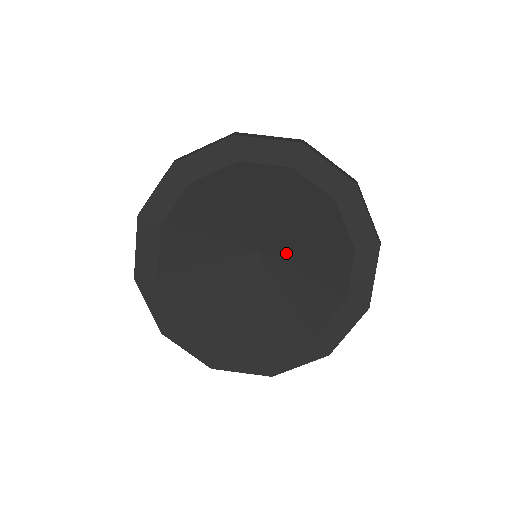
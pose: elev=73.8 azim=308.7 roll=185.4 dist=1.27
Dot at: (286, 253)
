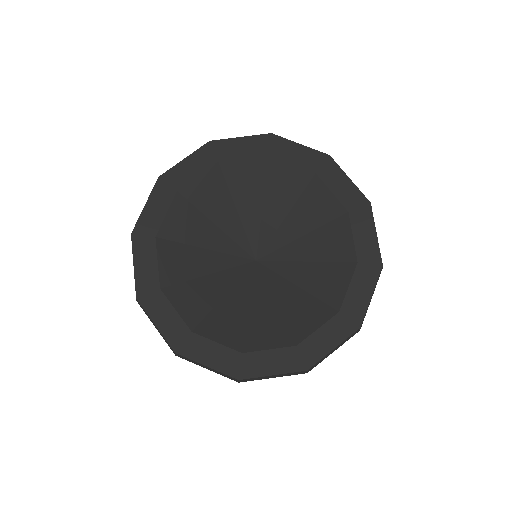
Dot at: (286, 263)
